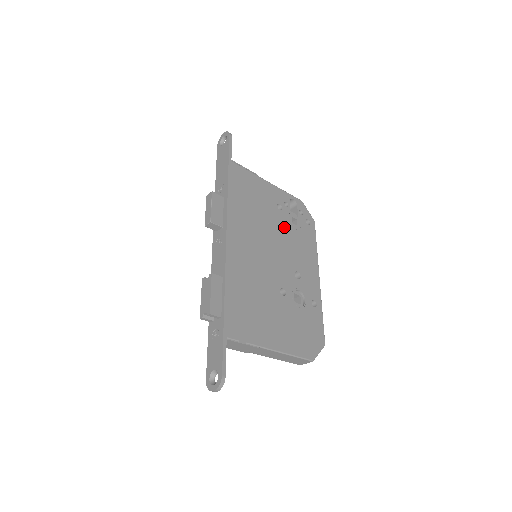
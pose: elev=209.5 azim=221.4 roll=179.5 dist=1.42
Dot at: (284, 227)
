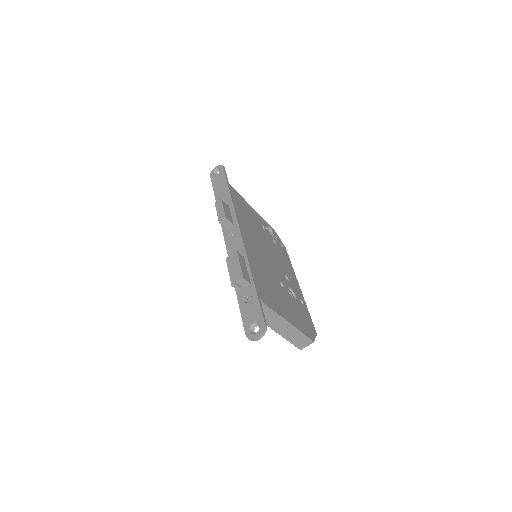
Dot at: (270, 242)
